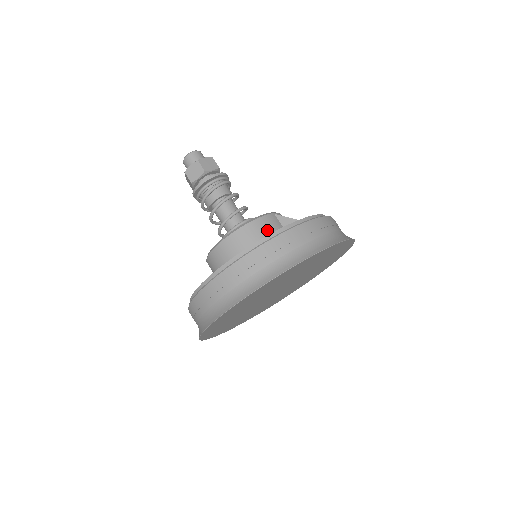
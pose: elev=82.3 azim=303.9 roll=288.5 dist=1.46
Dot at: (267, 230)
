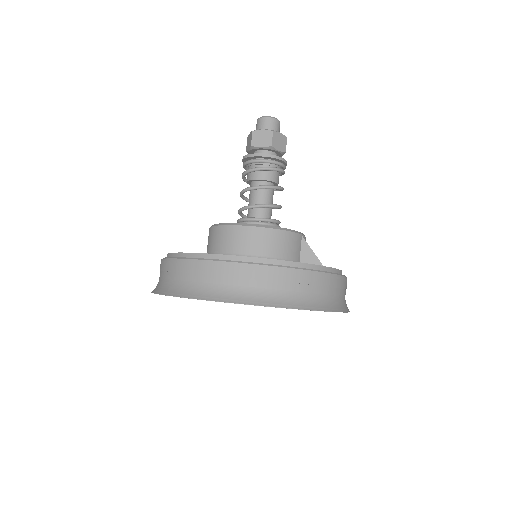
Dot at: (286, 248)
